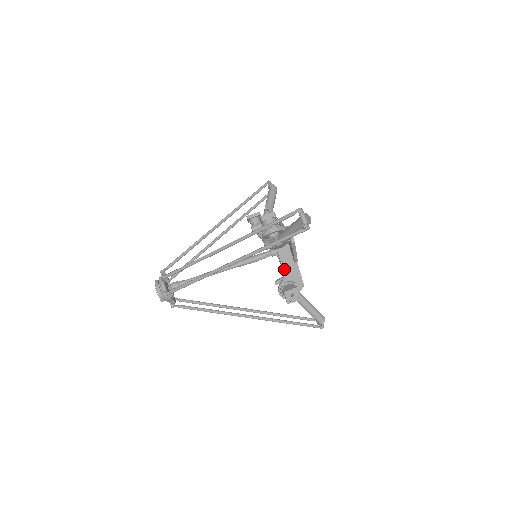
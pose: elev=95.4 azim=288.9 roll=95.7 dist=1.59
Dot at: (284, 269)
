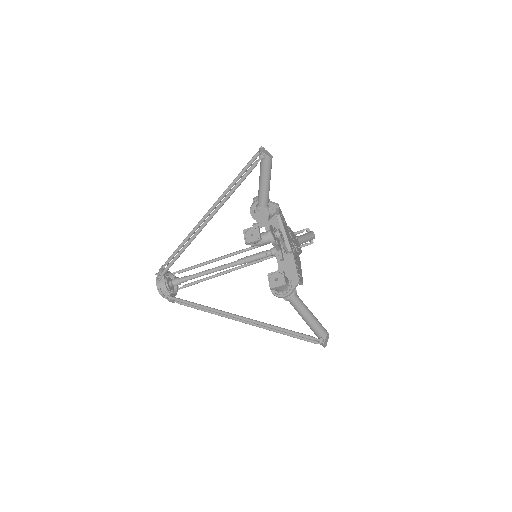
Dot at: occluded
